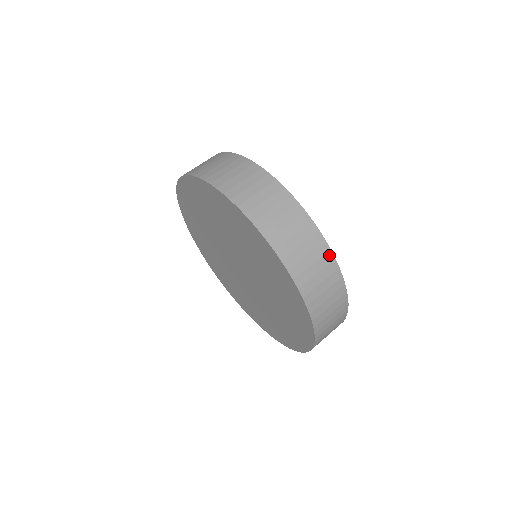
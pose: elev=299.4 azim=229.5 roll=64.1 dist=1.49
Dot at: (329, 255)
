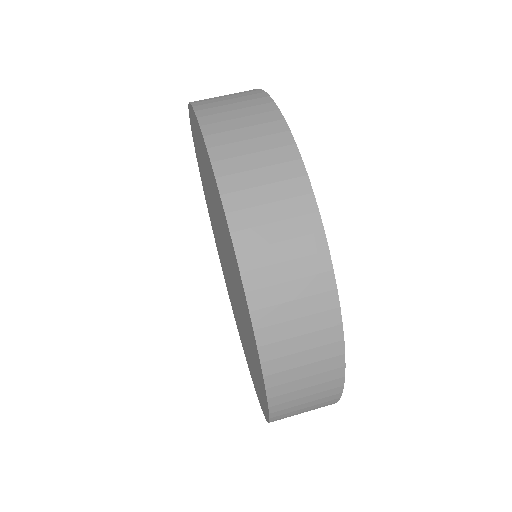
Dot at: (338, 381)
